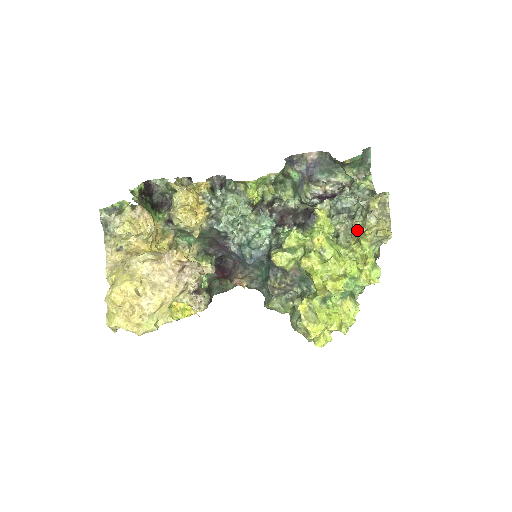
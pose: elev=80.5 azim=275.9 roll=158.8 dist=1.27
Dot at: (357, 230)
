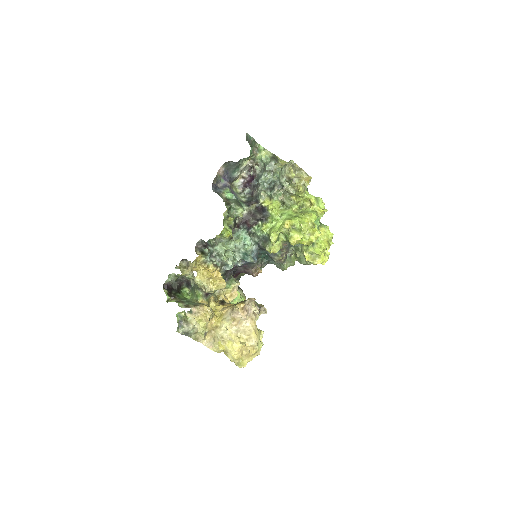
Dot at: (292, 192)
